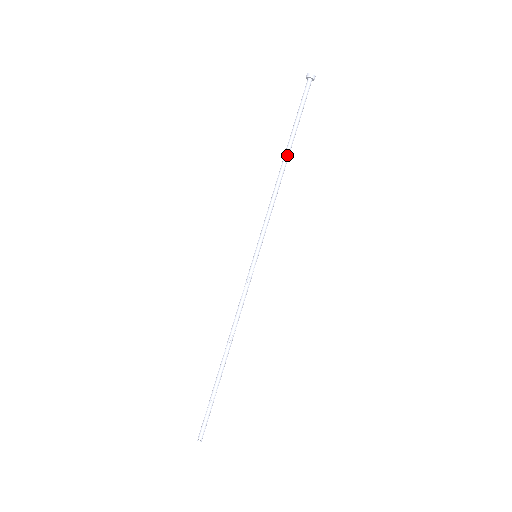
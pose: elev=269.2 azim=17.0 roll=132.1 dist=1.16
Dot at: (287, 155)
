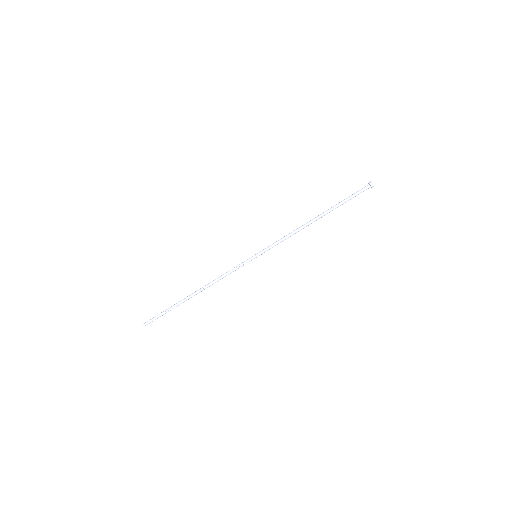
Dot at: (320, 217)
